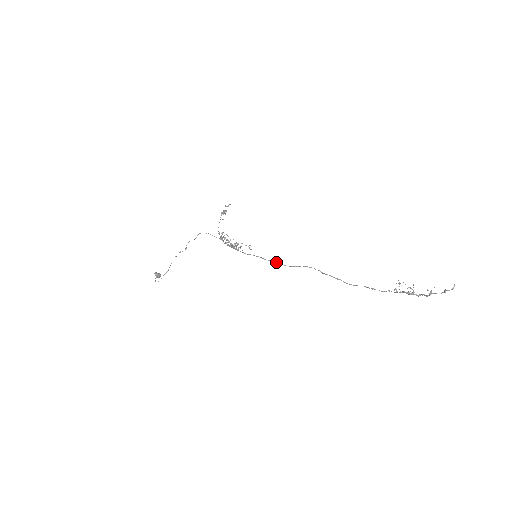
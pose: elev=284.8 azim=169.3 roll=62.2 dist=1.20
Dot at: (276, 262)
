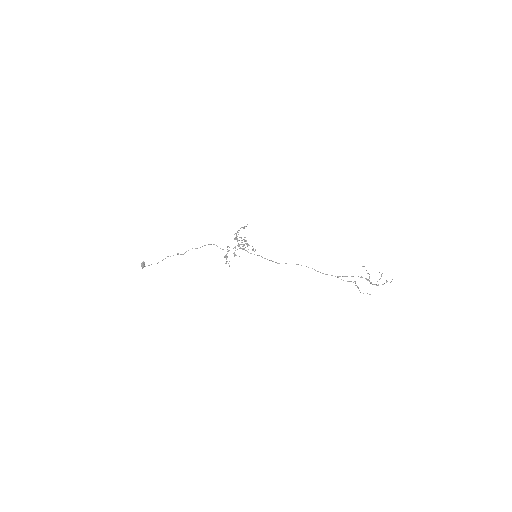
Dot at: occluded
